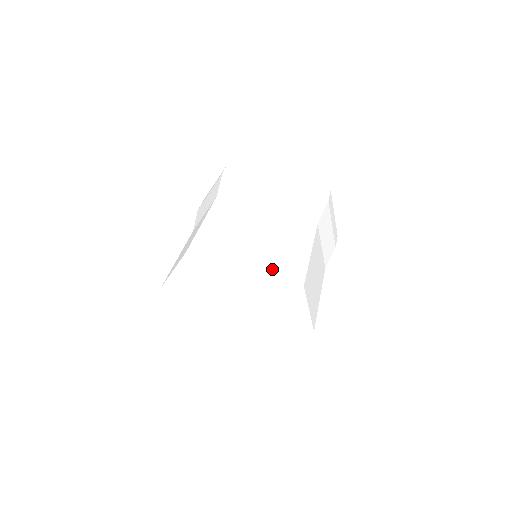
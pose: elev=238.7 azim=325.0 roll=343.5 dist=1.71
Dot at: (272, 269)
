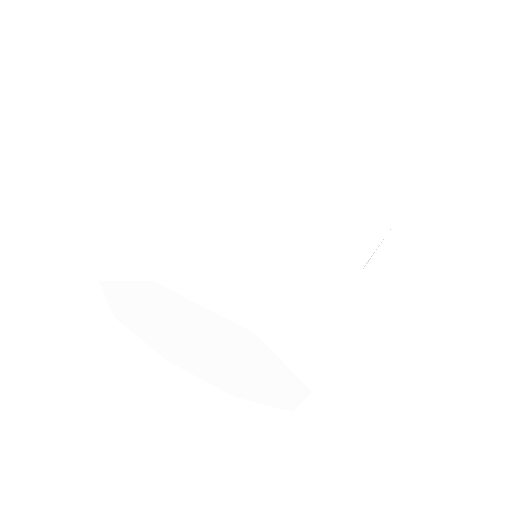
Dot at: (279, 361)
